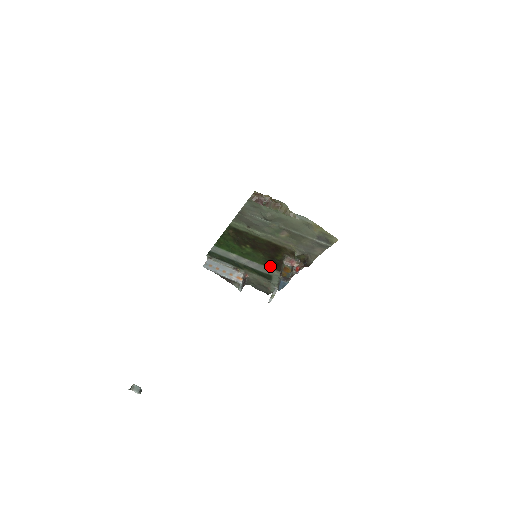
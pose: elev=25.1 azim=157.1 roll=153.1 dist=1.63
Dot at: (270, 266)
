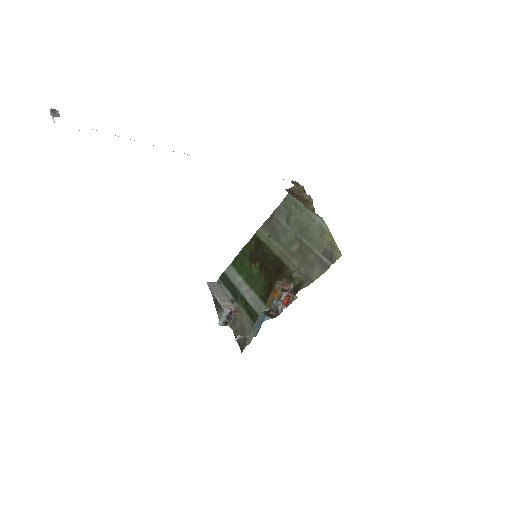
Dot at: (263, 298)
